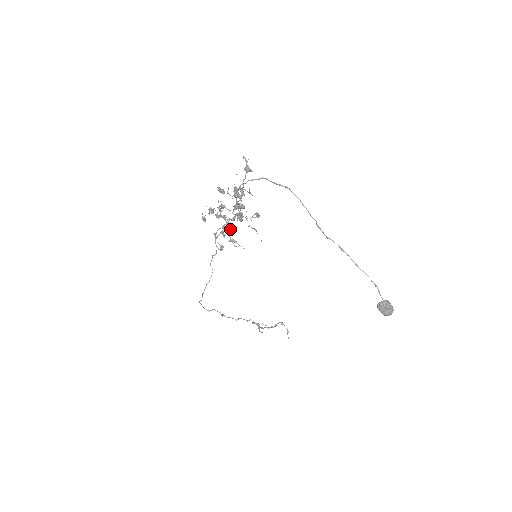
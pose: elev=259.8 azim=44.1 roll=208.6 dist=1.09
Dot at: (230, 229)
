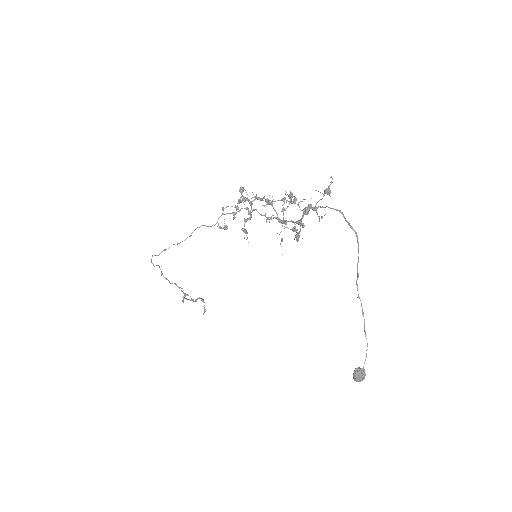
Dot at: (249, 218)
